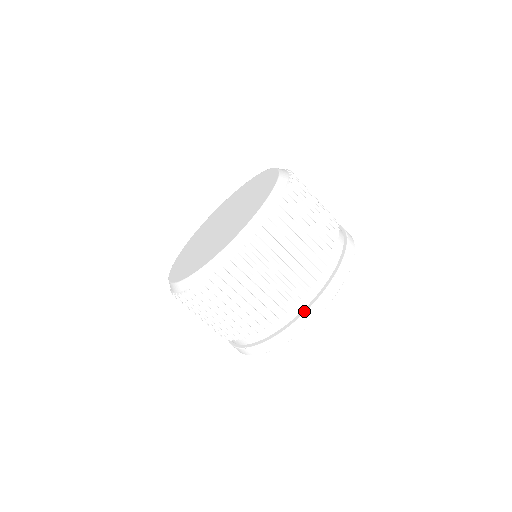
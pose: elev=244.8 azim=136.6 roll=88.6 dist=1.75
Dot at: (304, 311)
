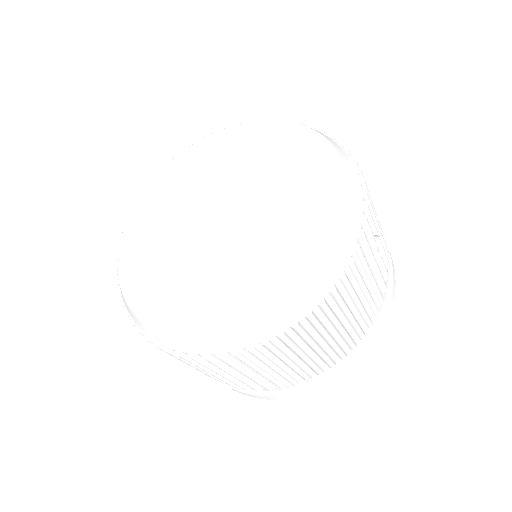
Dot at: (278, 391)
